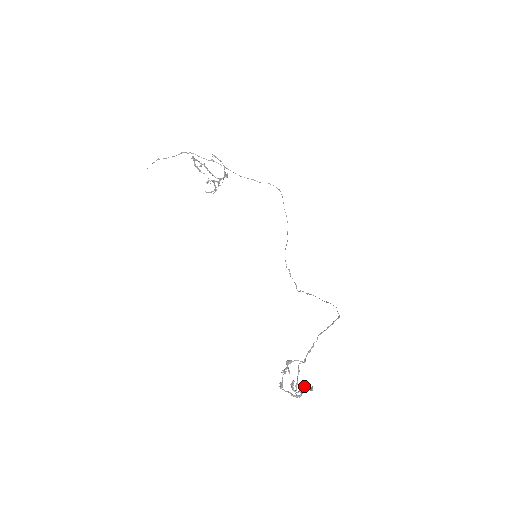
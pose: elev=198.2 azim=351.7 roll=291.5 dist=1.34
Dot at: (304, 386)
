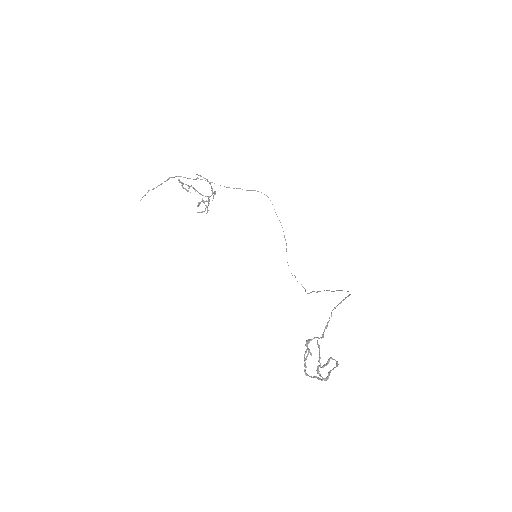
Dot at: (328, 359)
